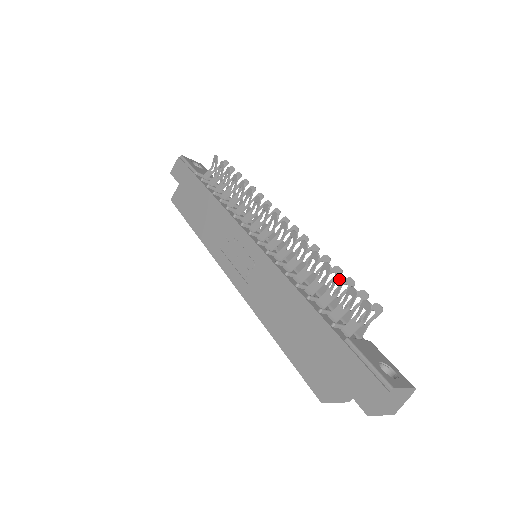
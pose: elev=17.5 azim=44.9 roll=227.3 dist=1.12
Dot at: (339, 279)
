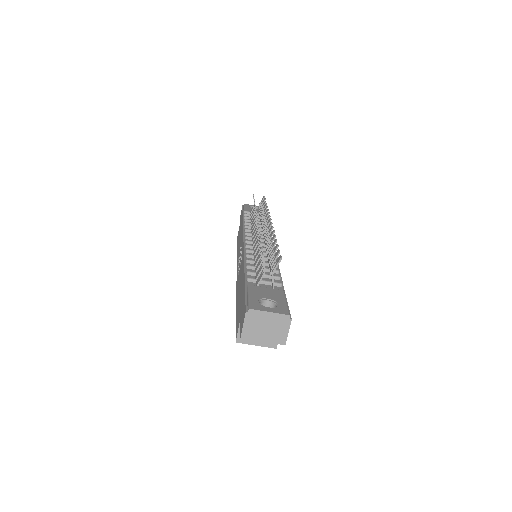
Dot at: occluded
